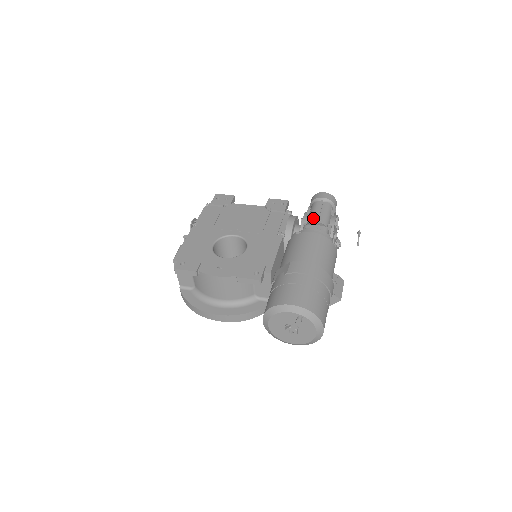
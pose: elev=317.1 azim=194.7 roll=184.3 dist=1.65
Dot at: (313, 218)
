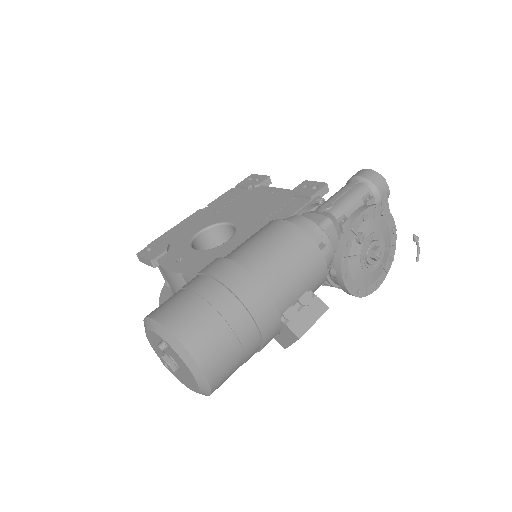
Dot at: (323, 204)
